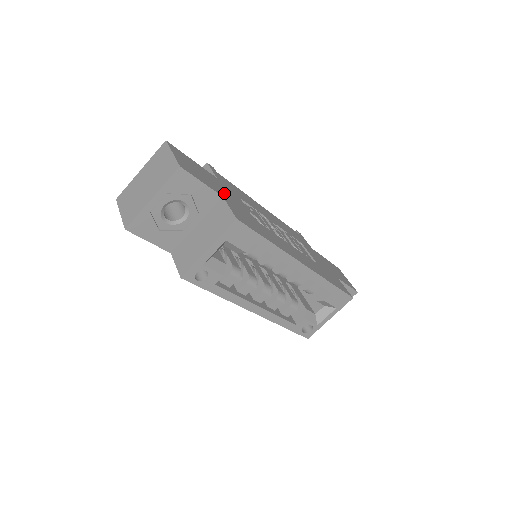
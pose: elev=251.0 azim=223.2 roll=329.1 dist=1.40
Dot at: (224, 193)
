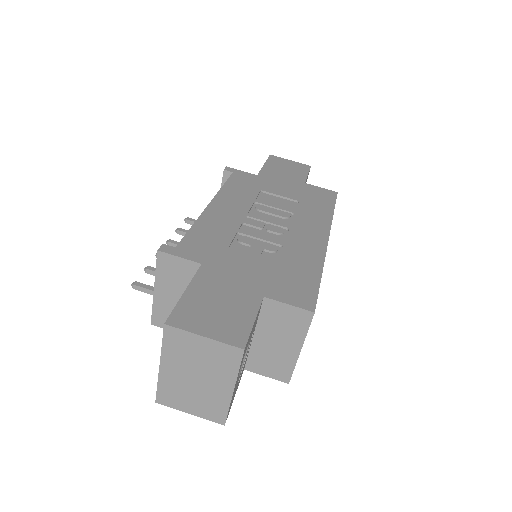
Dot at: (246, 284)
